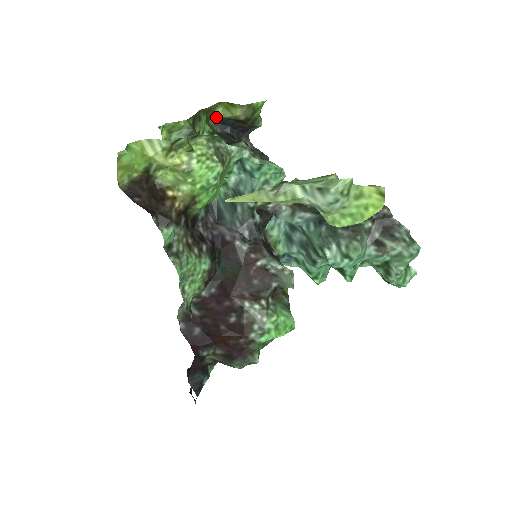
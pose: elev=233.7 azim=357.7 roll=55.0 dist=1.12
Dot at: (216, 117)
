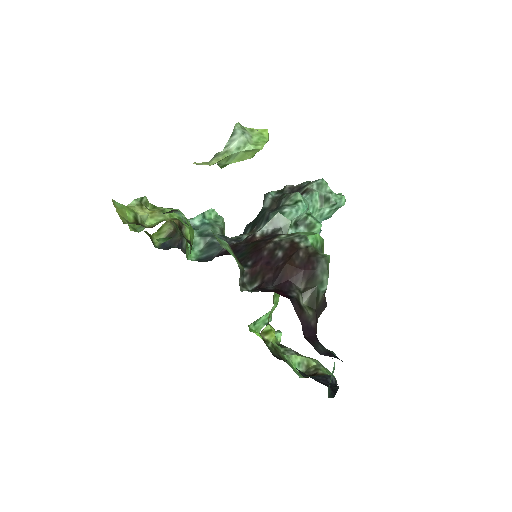
Dot at: (157, 245)
